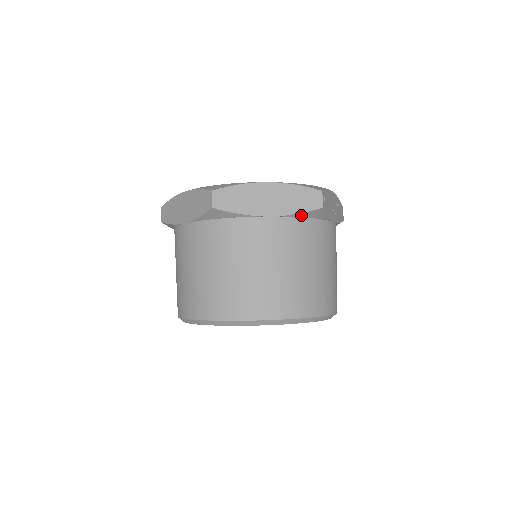
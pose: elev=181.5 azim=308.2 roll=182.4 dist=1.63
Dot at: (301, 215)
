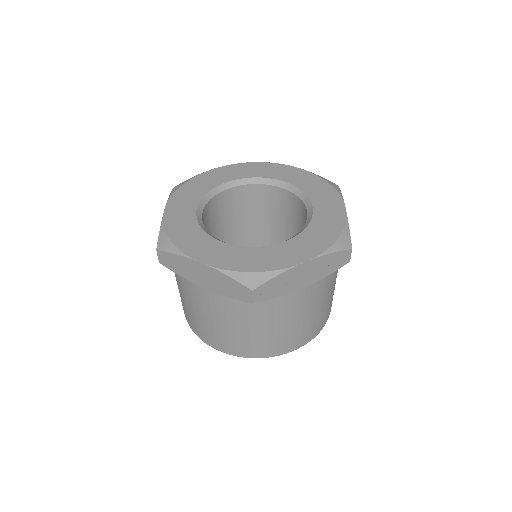
Dot at: occluded
